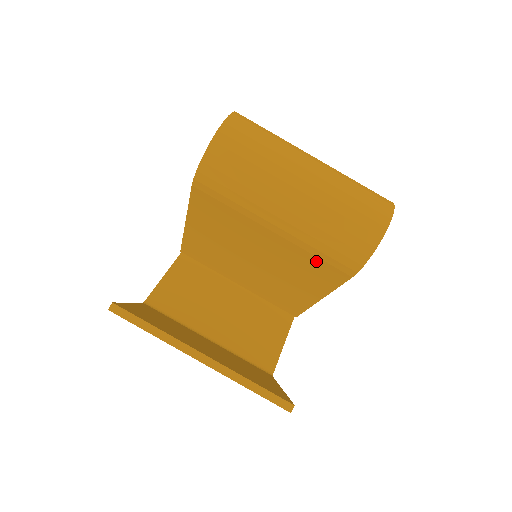
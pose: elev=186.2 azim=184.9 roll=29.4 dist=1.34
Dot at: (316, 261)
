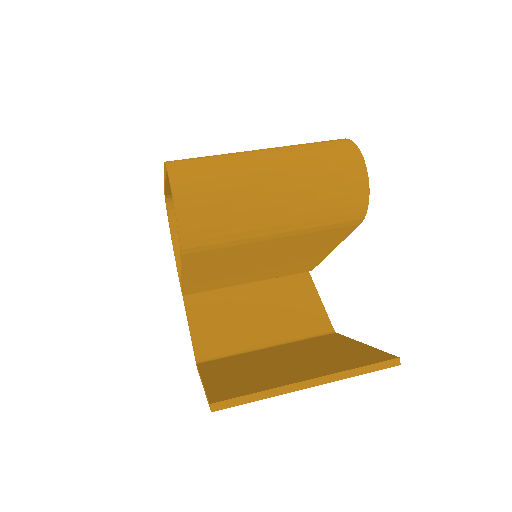
Dot at: (323, 233)
